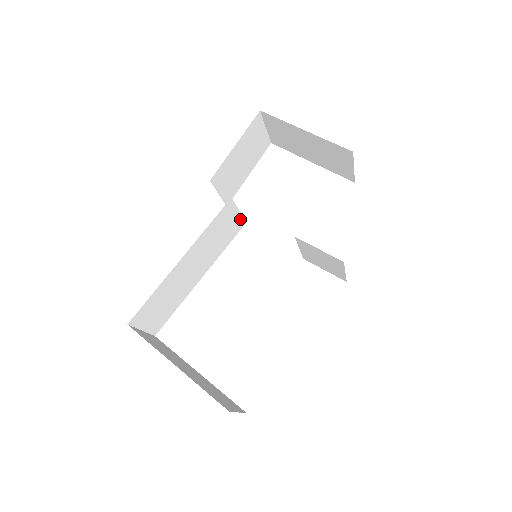
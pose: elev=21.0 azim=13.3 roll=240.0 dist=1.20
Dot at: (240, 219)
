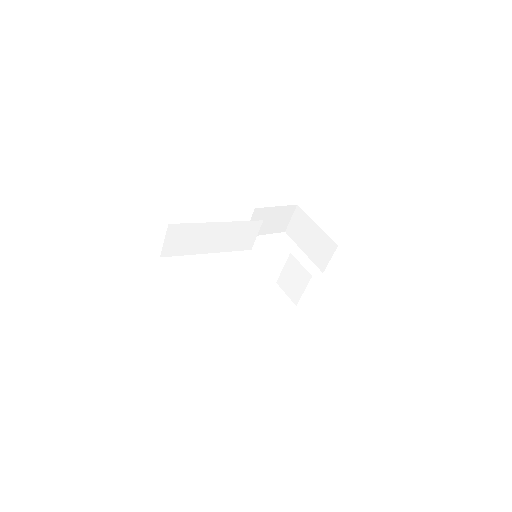
Dot at: (252, 242)
